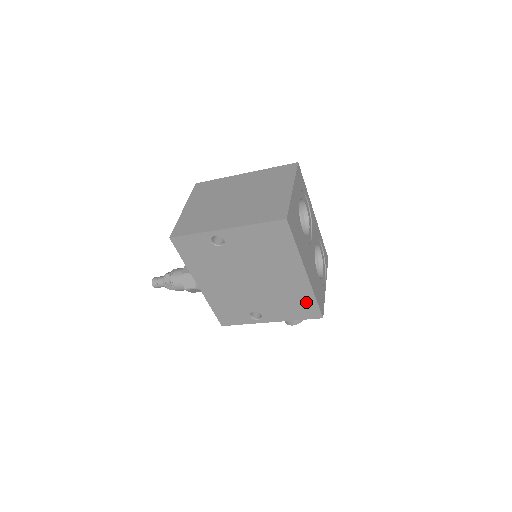
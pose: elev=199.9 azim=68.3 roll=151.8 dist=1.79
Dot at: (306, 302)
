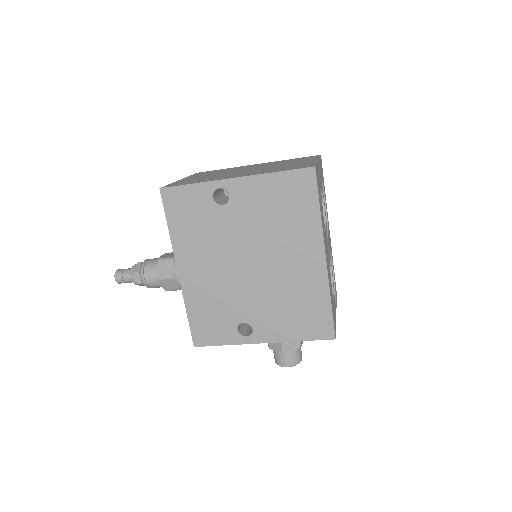
Dot at: (317, 309)
